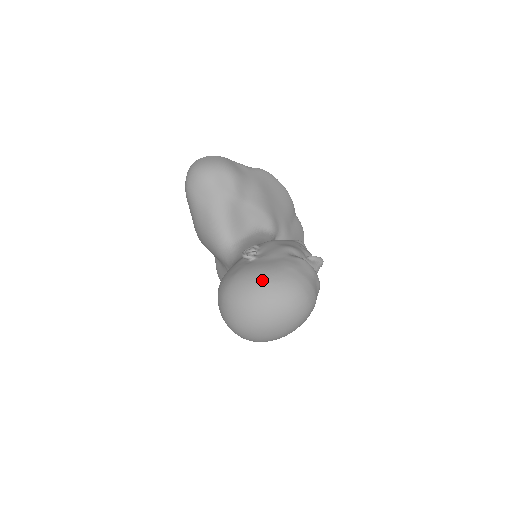
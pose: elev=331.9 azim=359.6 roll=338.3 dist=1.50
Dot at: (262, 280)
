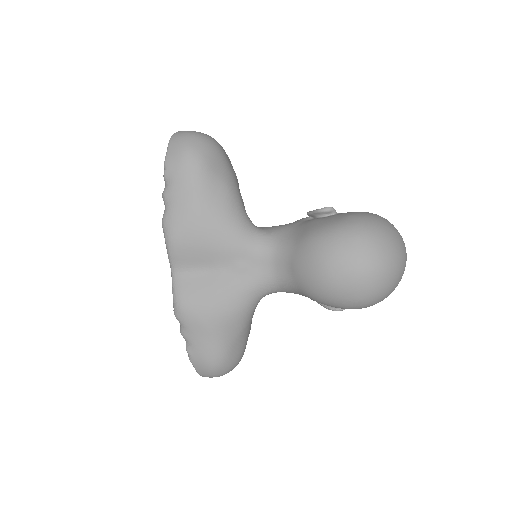
Dot at: occluded
